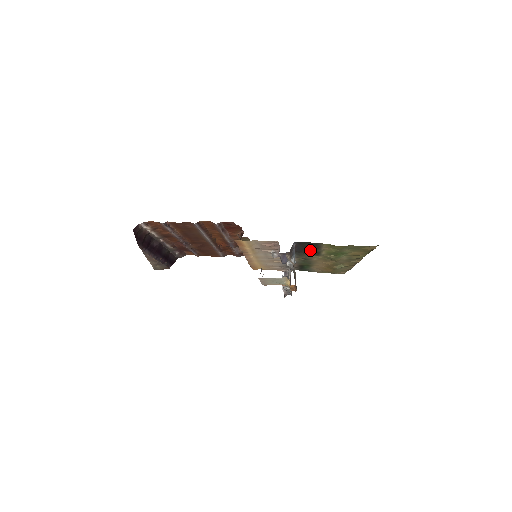
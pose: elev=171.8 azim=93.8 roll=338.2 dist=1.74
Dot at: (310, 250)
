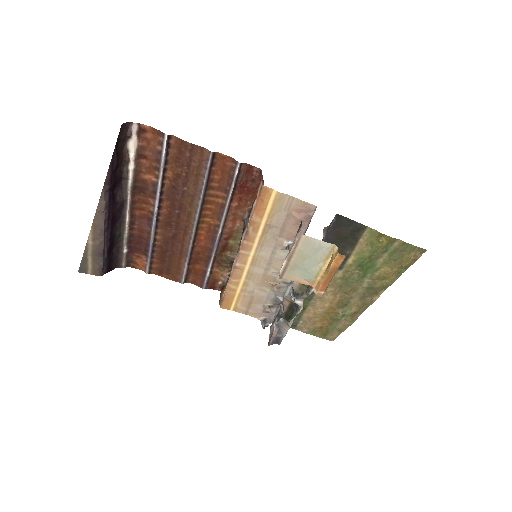
Dot at: (339, 248)
